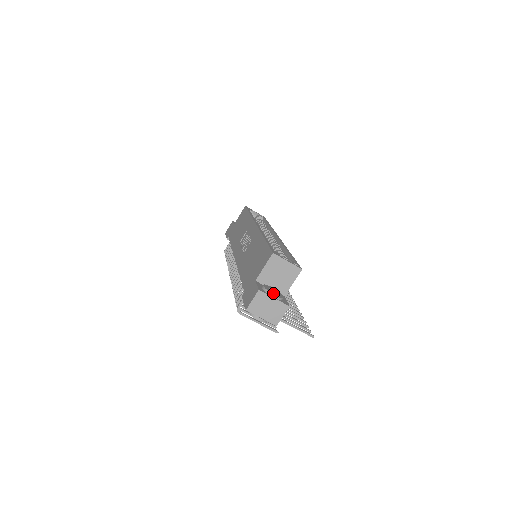
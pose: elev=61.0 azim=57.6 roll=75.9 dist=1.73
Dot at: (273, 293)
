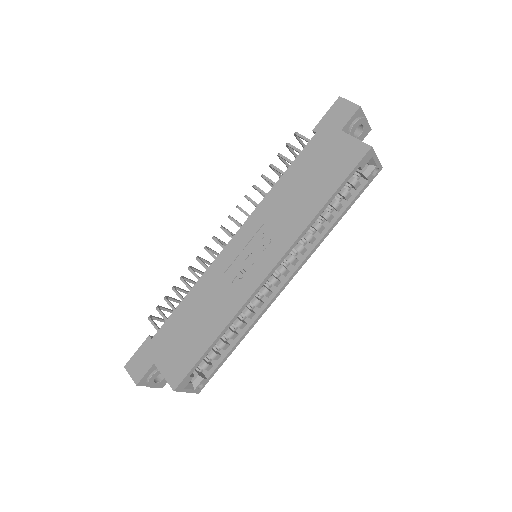
Dot at: (153, 384)
